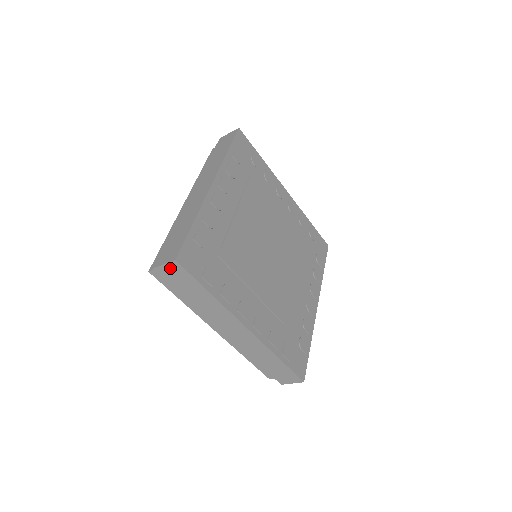
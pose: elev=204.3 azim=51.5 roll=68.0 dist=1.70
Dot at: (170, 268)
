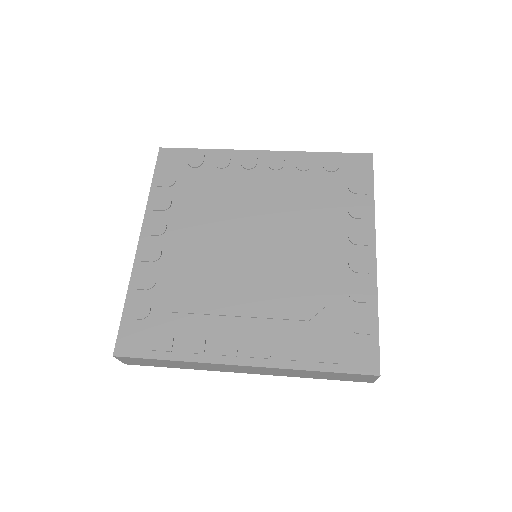
Dot at: (125, 360)
